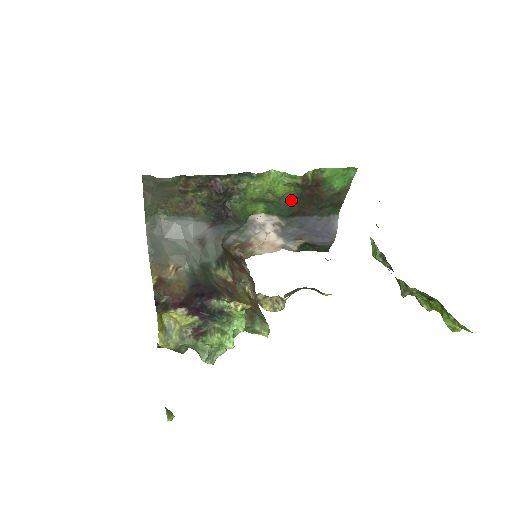
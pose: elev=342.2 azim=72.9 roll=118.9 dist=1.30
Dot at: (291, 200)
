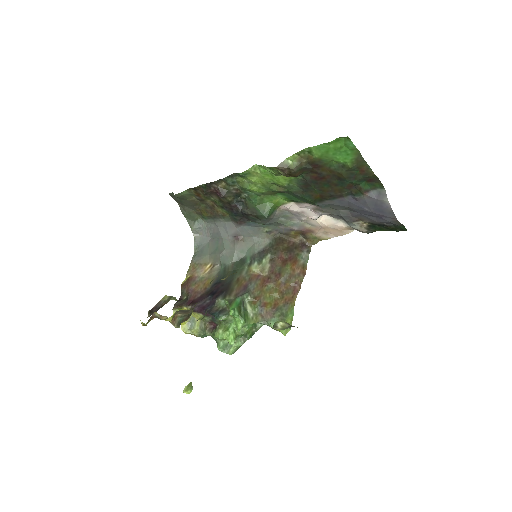
Dot at: (302, 187)
